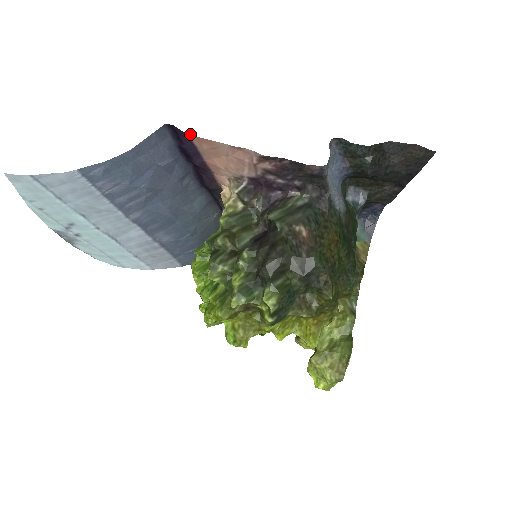
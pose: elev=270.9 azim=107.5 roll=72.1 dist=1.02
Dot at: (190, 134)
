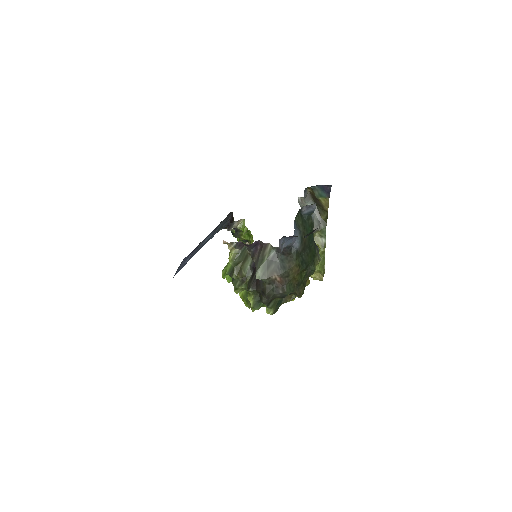
Dot at: occluded
